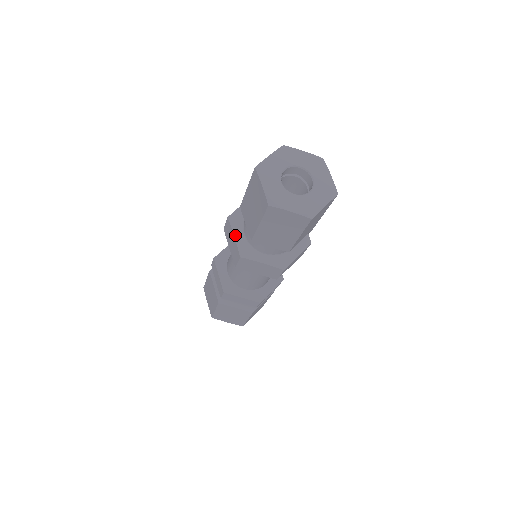
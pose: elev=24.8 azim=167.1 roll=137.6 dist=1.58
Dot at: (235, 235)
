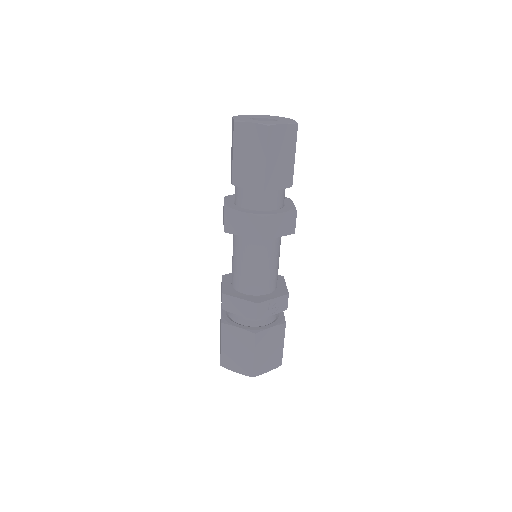
Dot at: (225, 201)
